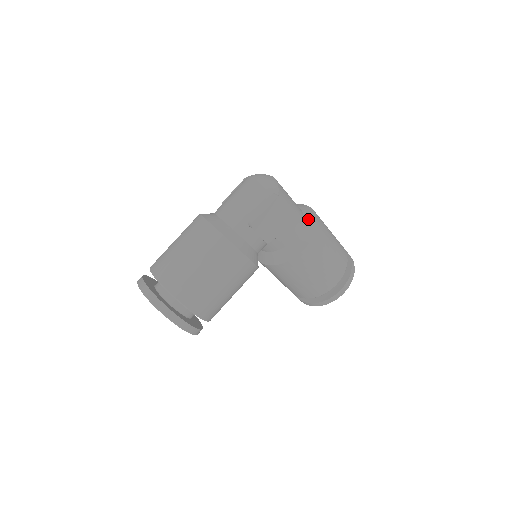
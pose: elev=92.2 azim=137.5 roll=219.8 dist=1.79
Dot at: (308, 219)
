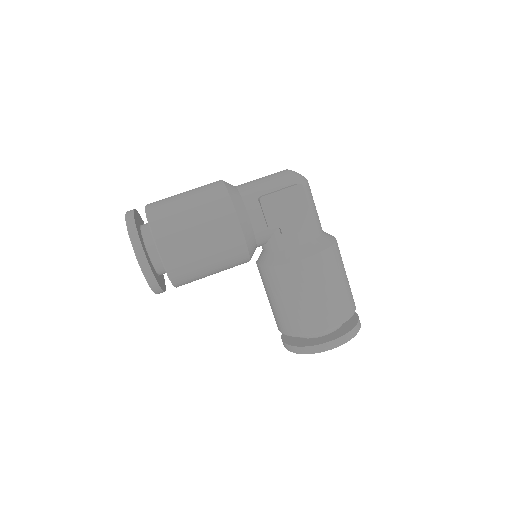
Dot at: (325, 238)
